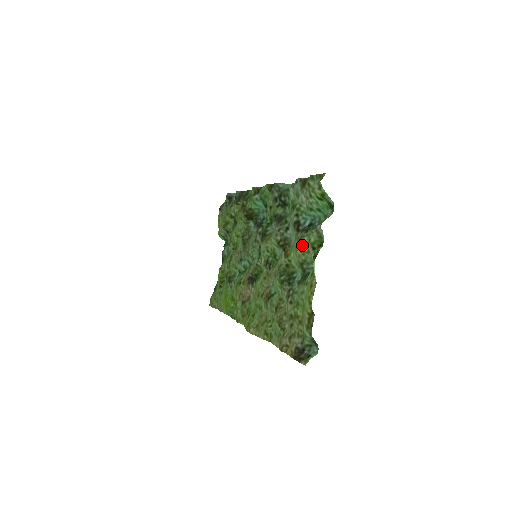
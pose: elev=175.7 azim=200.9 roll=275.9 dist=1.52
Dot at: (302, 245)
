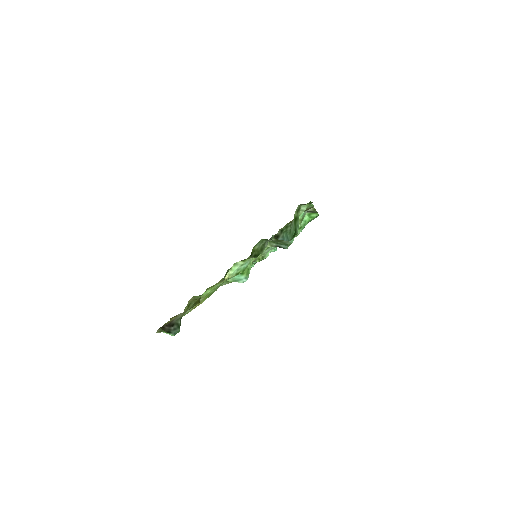
Dot at: occluded
